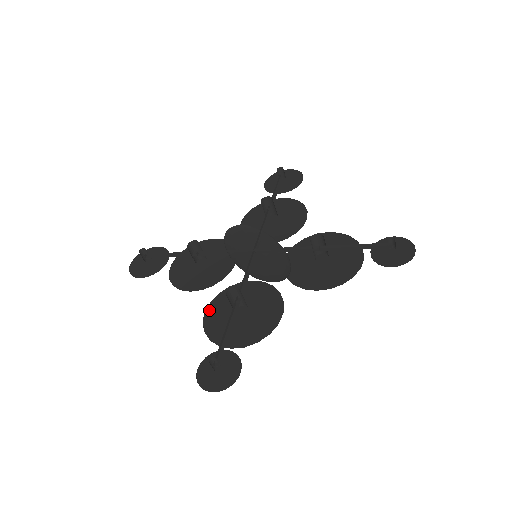
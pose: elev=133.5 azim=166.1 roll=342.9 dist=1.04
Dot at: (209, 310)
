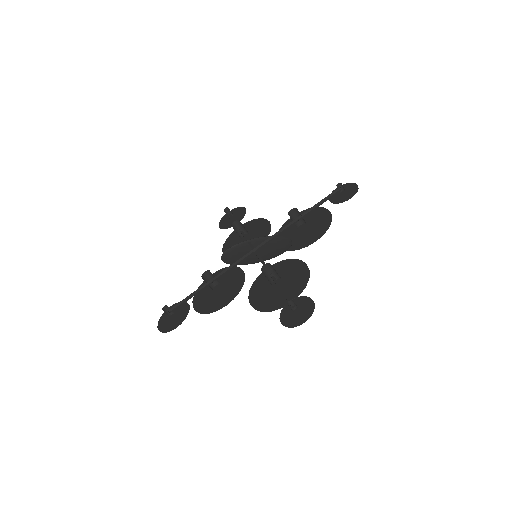
Dot at: (252, 302)
